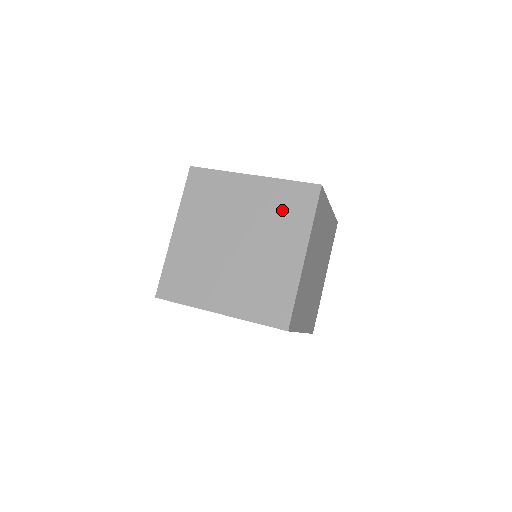
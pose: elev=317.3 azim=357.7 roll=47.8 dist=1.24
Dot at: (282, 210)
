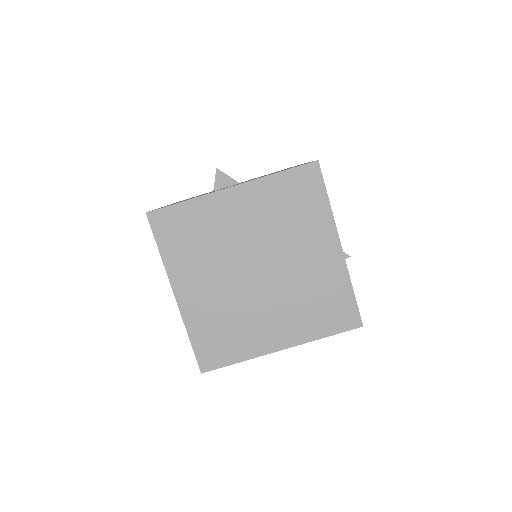
Dot at: (318, 301)
